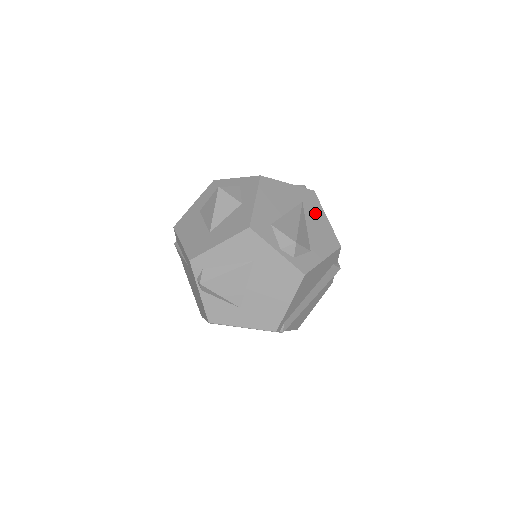
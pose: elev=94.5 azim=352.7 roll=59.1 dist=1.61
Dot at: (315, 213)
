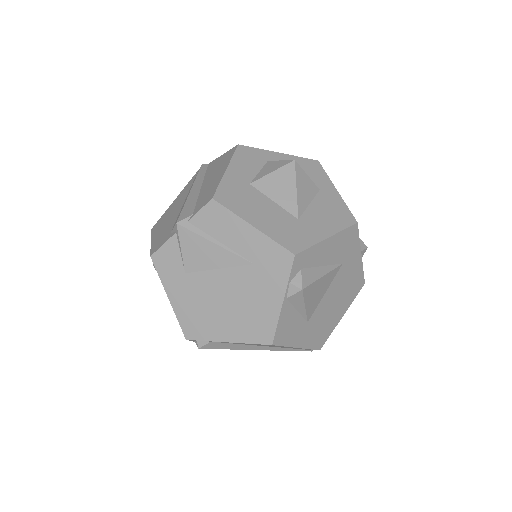
Dot at: occluded
